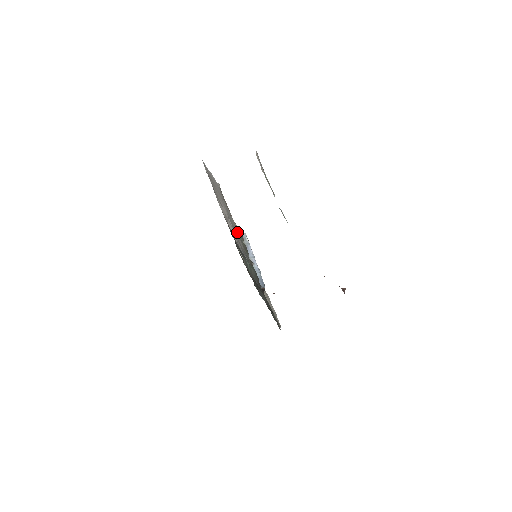
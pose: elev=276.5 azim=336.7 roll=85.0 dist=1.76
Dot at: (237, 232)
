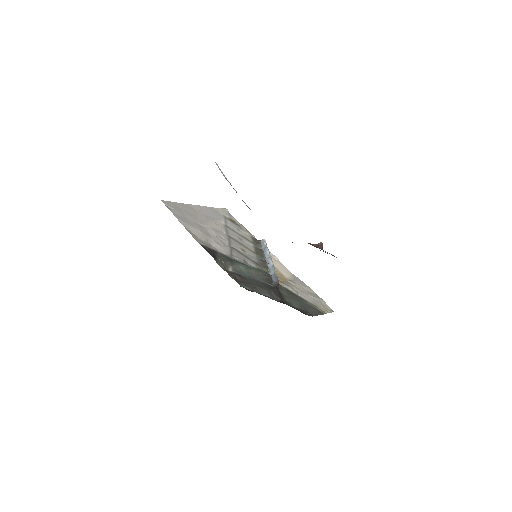
Dot at: (247, 242)
